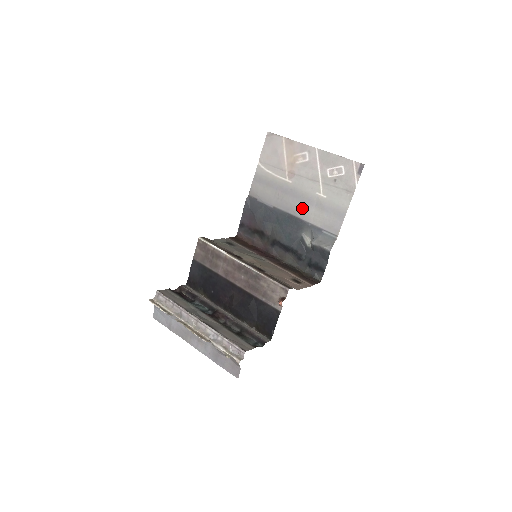
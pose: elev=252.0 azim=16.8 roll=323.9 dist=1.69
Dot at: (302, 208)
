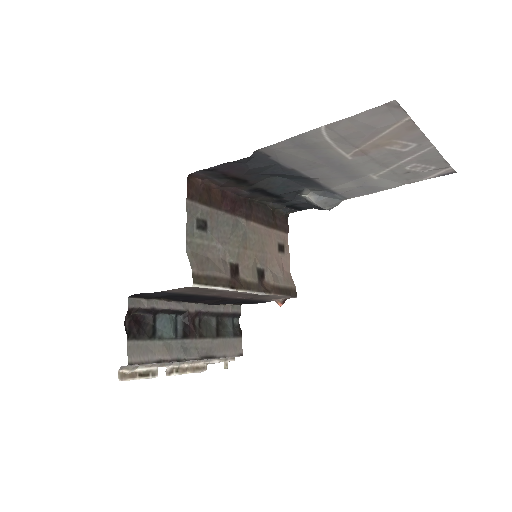
Dot at: (335, 179)
